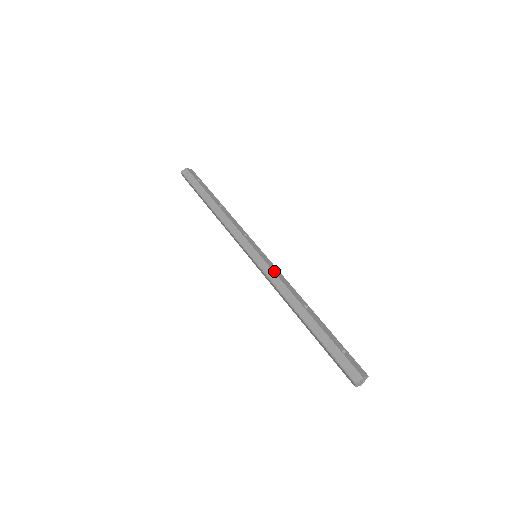
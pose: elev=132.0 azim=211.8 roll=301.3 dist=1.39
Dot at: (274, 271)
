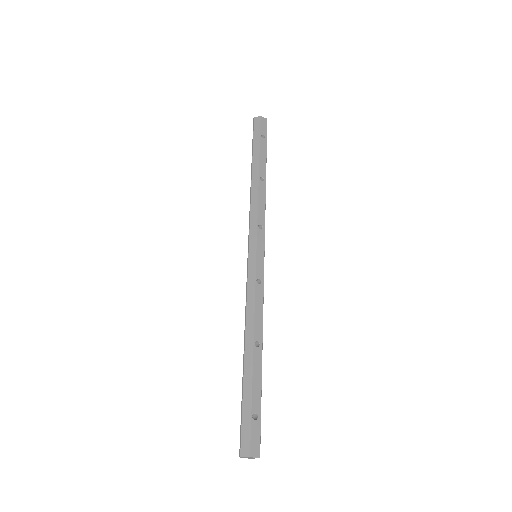
Dot at: (256, 285)
